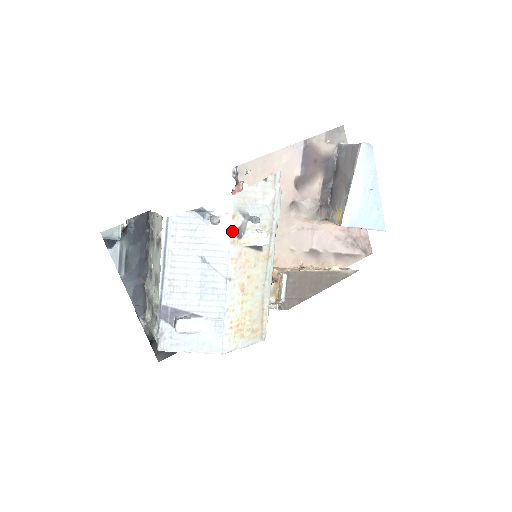
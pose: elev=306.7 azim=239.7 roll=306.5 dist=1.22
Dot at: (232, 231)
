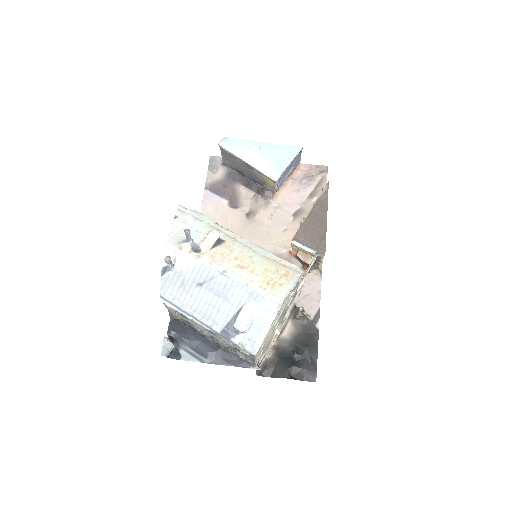
Dot at: (190, 254)
